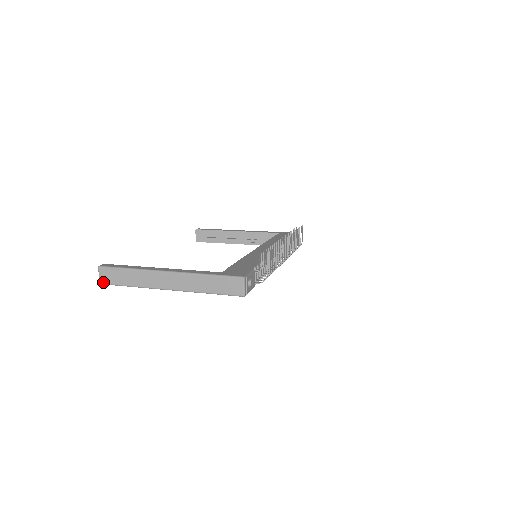
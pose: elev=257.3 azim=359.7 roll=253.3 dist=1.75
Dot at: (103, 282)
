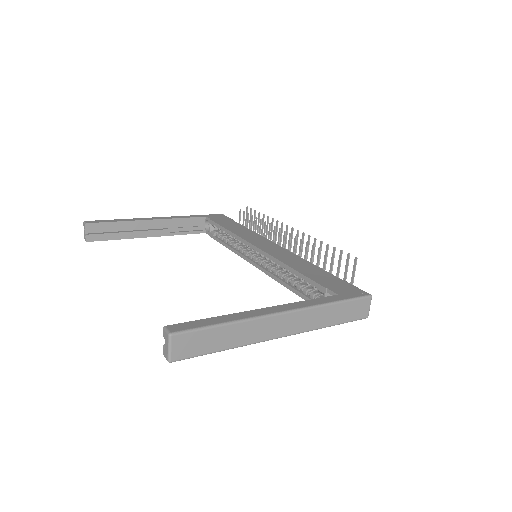
Dot at: (177, 358)
